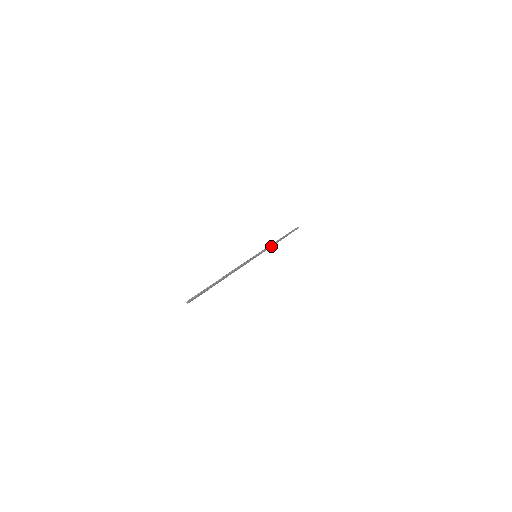
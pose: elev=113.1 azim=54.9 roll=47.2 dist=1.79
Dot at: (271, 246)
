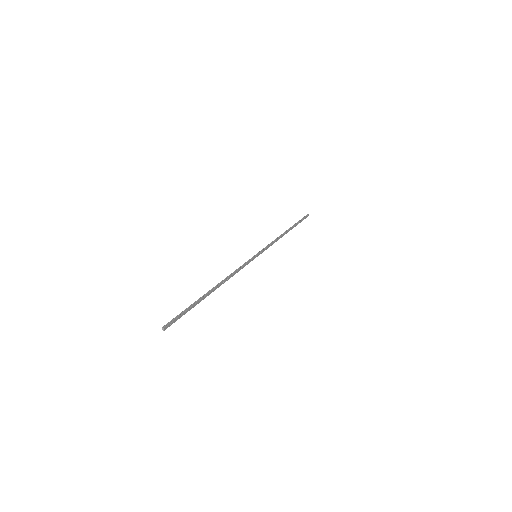
Dot at: (275, 241)
